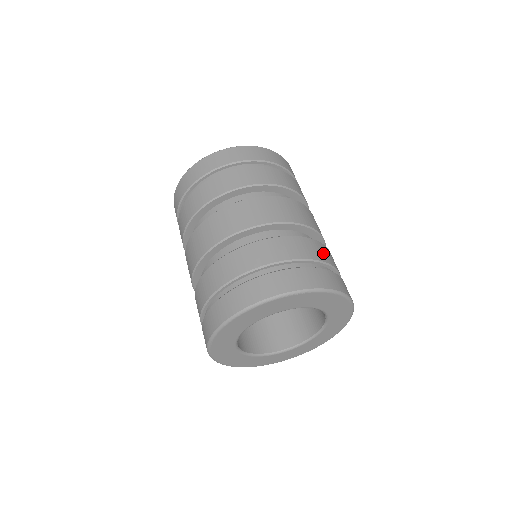
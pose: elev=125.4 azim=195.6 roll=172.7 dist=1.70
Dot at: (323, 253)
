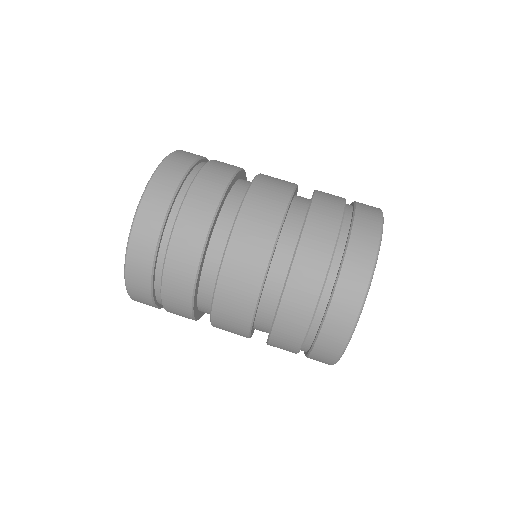
Dot at: (322, 235)
